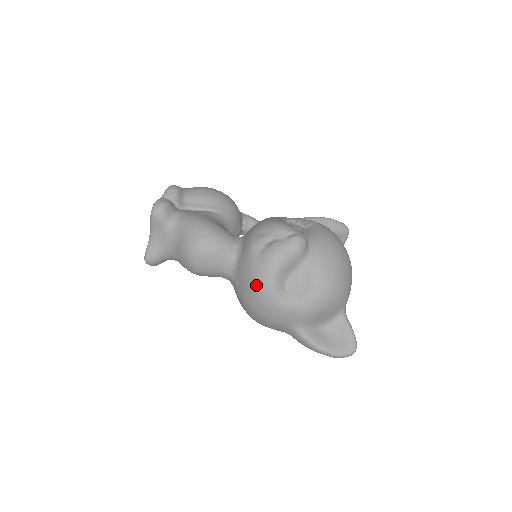
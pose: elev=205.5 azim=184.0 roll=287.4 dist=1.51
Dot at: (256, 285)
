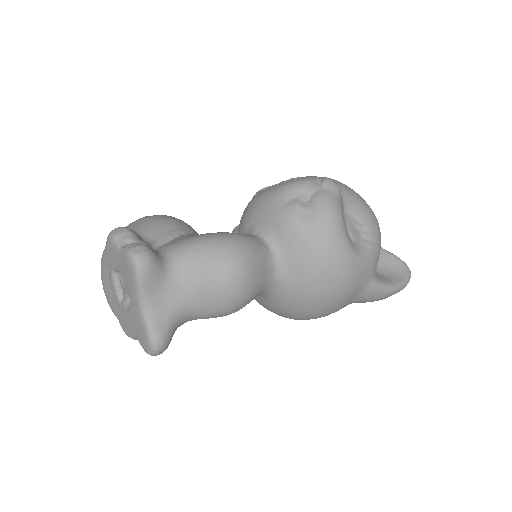
Dot at: (332, 255)
